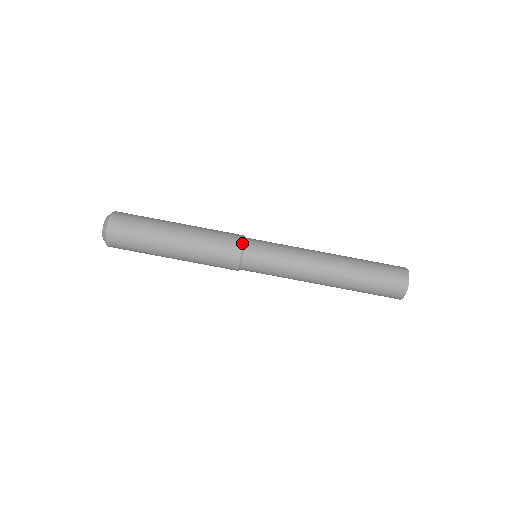
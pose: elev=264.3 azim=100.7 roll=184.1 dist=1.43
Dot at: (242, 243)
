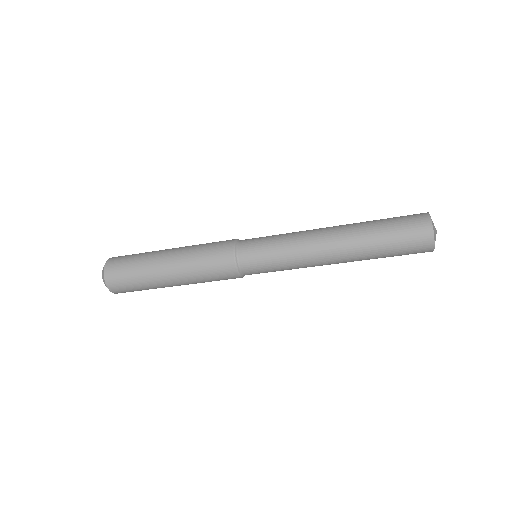
Dot at: (239, 277)
